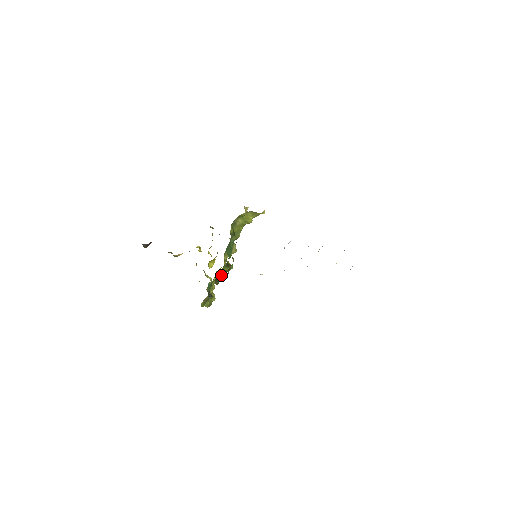
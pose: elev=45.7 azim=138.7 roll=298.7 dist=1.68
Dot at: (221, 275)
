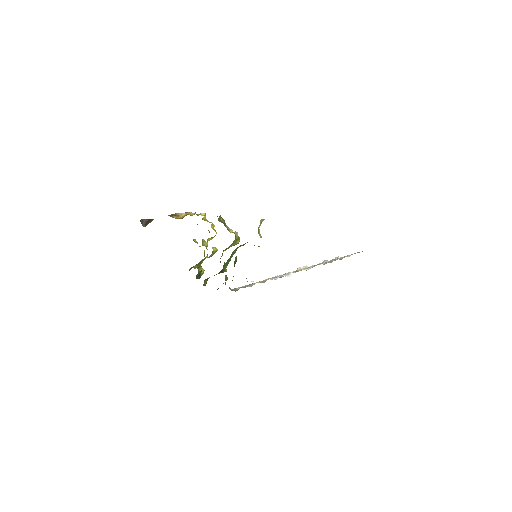
Dot at: occluded
